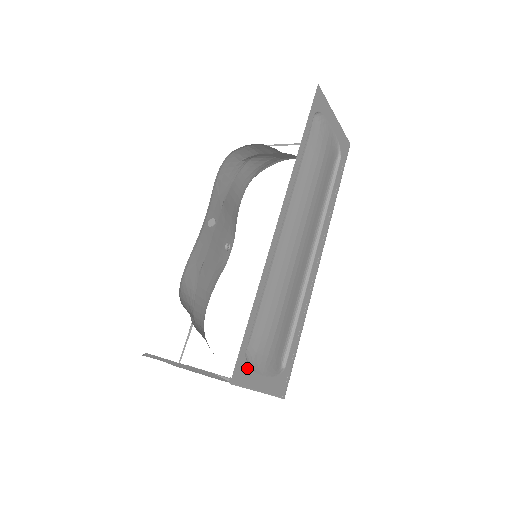
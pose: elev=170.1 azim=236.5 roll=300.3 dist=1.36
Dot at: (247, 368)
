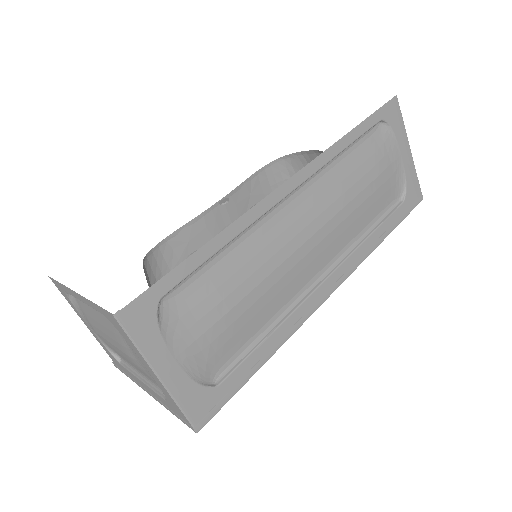
Dot at: (153, 322)
